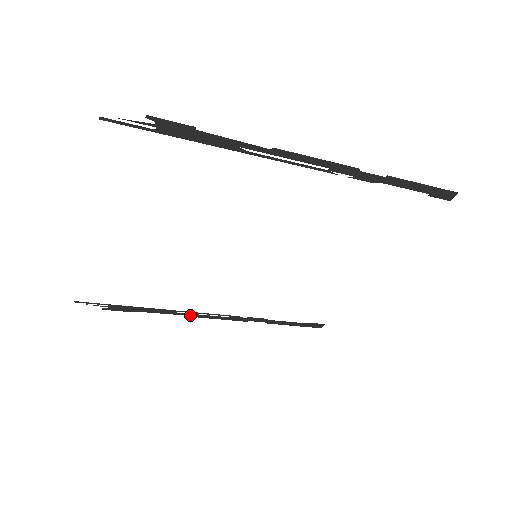
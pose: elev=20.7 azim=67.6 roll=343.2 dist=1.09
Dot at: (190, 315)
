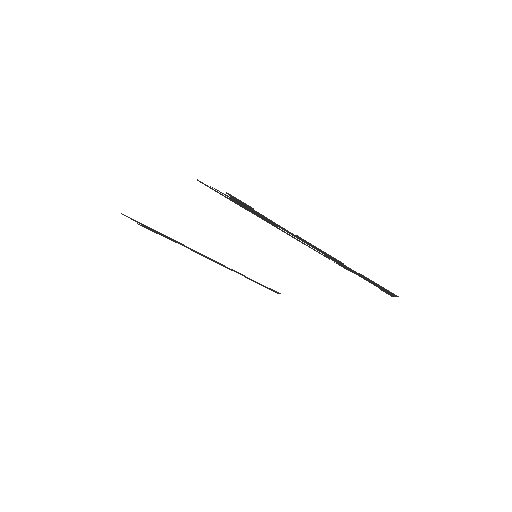
Dot at: (195, 251)
